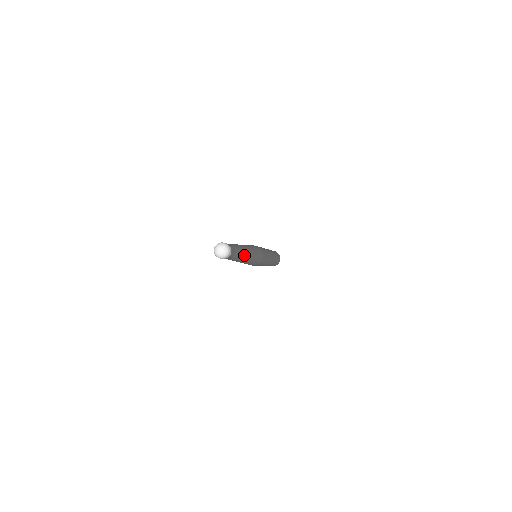
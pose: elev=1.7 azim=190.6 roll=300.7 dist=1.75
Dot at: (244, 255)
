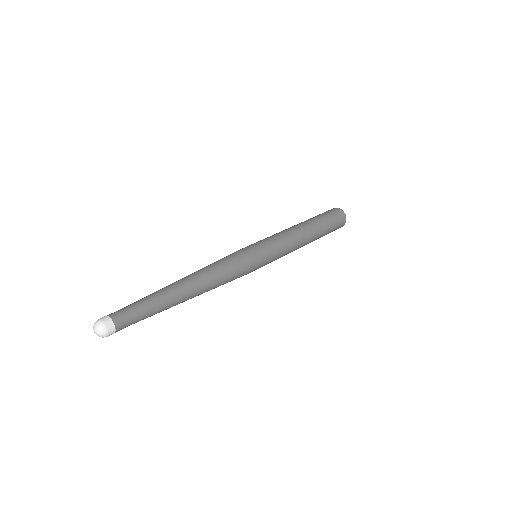
Dot at: (170, 295)
